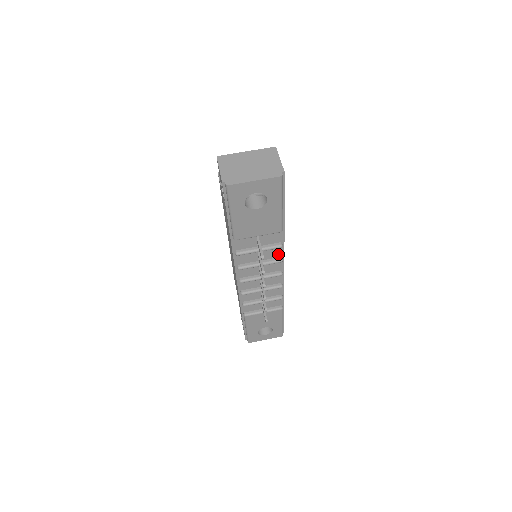
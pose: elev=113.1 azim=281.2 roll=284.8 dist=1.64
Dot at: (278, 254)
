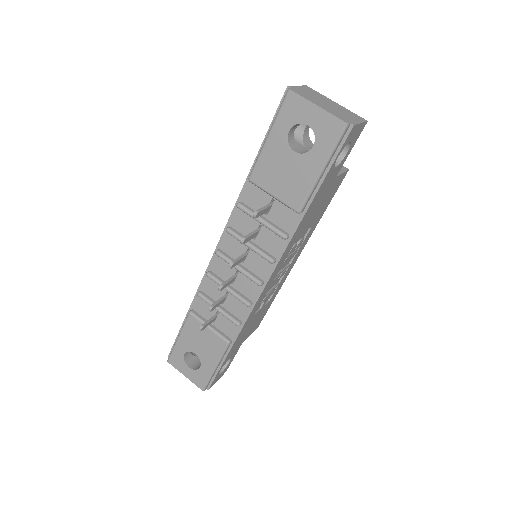
Dot at: (275, 251)
